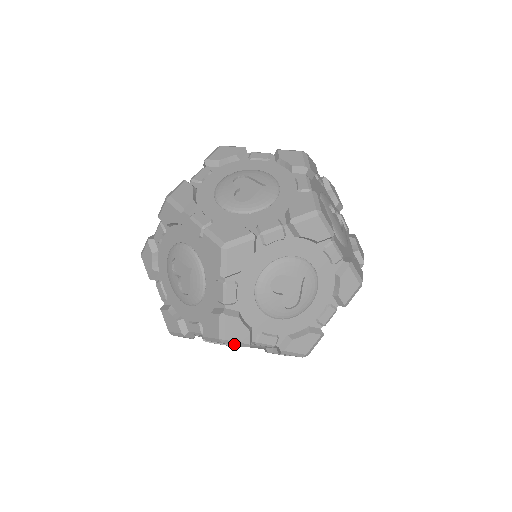
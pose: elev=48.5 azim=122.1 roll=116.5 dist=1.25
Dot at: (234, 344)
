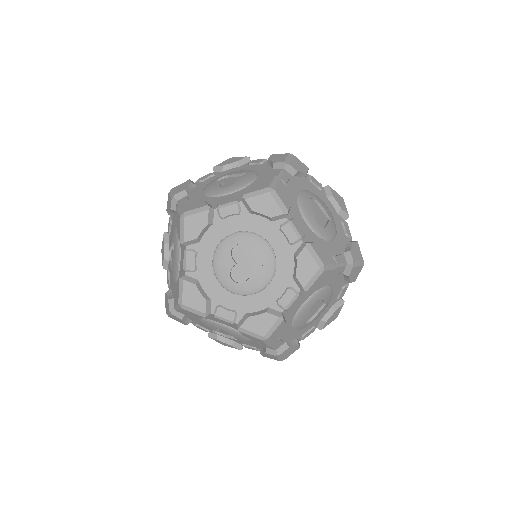
Dot at: (266, 343)
